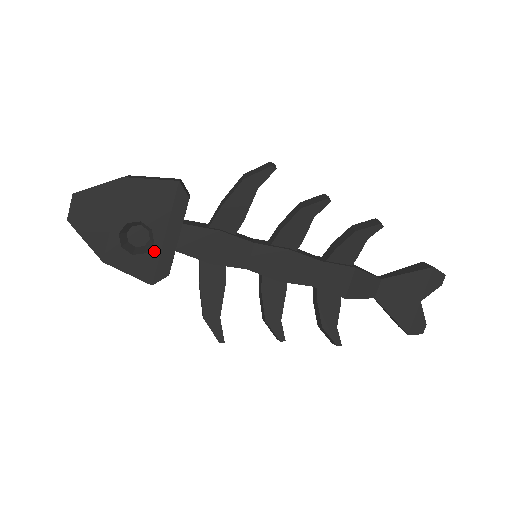
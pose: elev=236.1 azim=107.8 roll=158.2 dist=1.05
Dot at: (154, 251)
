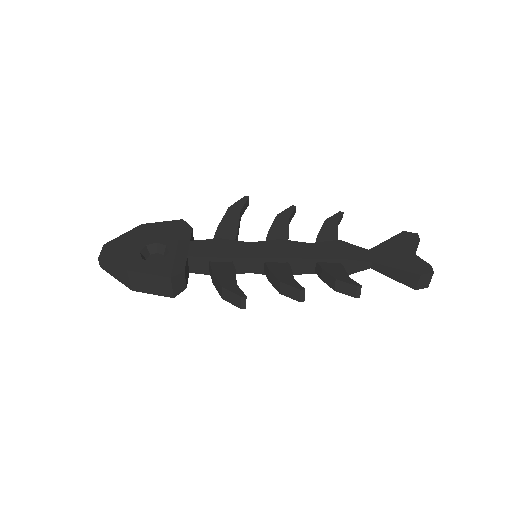
Dot at: (169, 257)
